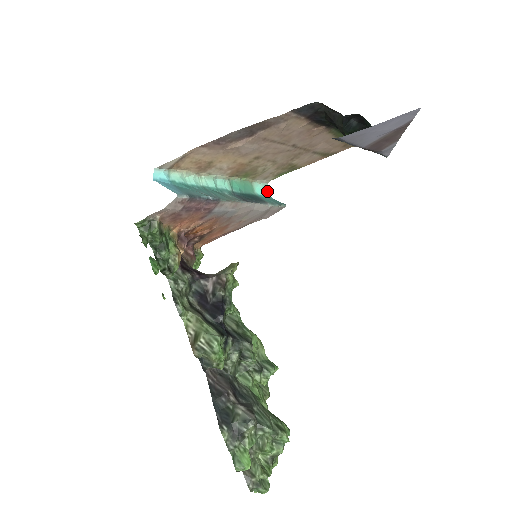
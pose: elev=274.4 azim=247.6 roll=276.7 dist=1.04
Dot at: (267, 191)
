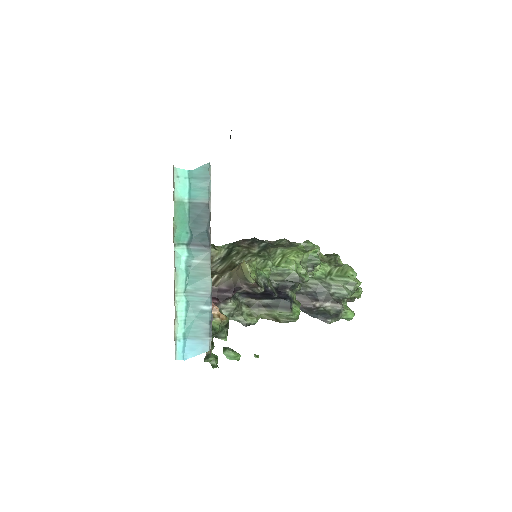
Dot at: (183, 174)
